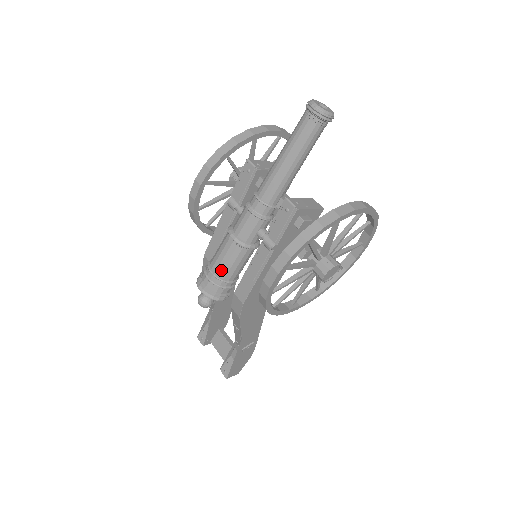
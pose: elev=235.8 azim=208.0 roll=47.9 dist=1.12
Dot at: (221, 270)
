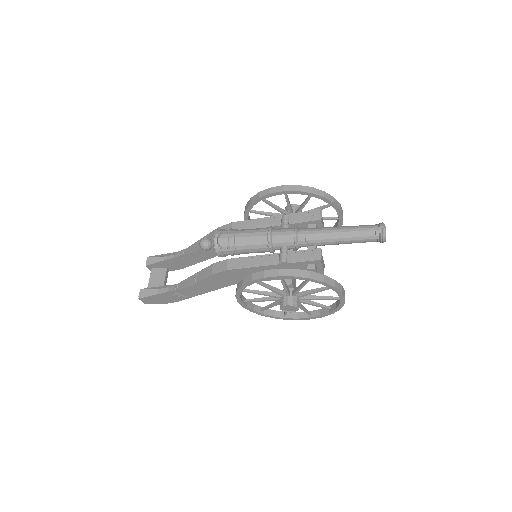
Dot at: (241, 240)
